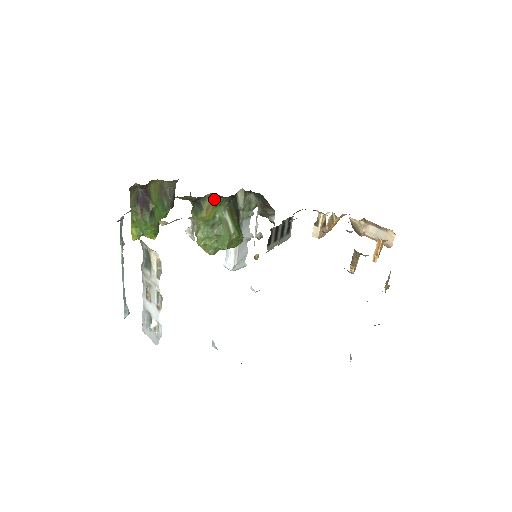
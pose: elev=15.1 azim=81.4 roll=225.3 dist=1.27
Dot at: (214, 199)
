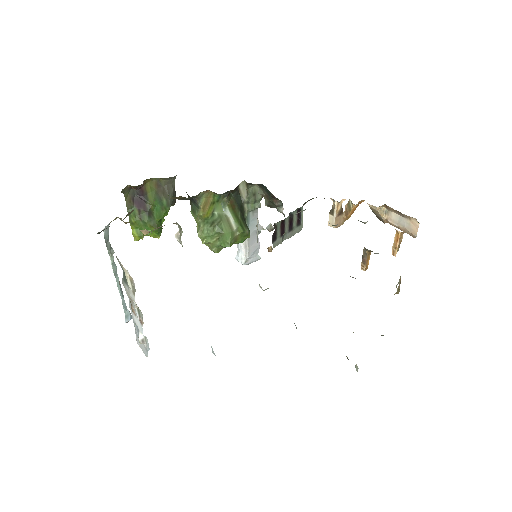
Dot at: (210, 196)
